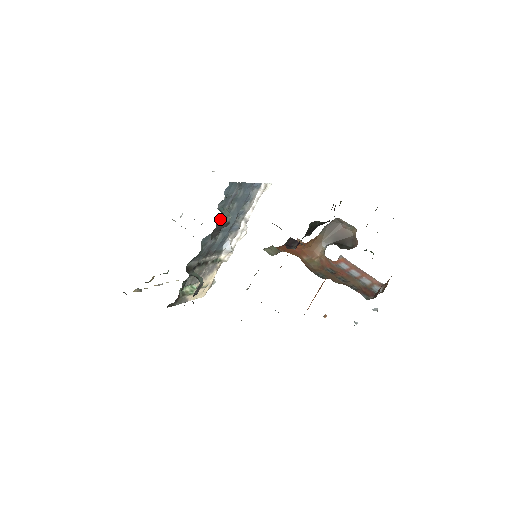
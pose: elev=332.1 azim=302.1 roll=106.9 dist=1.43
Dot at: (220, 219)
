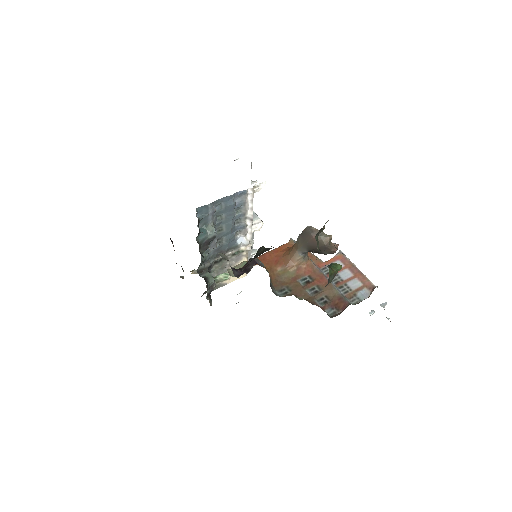
Dot at: (201, 238)
